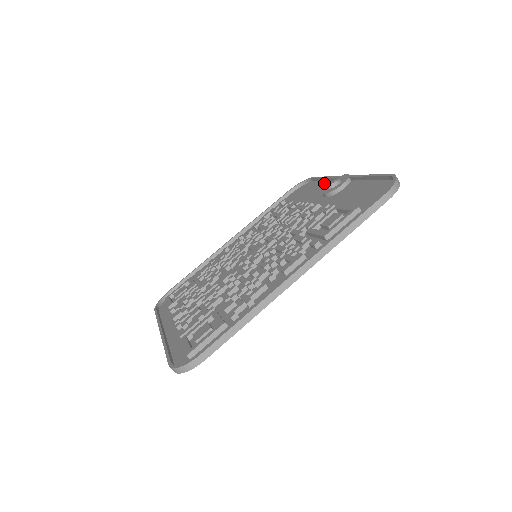
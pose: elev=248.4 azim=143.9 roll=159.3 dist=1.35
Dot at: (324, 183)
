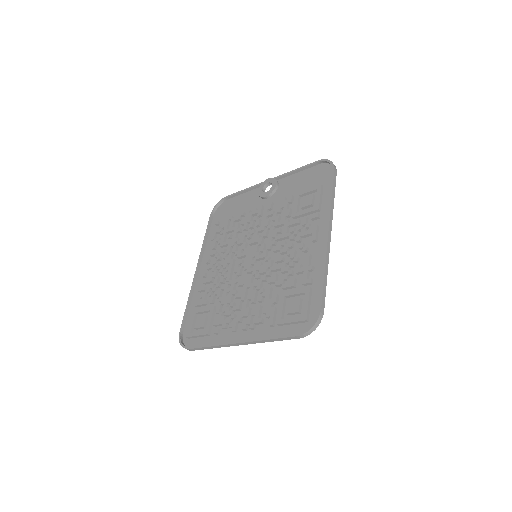
Dot at: (246, 194)
